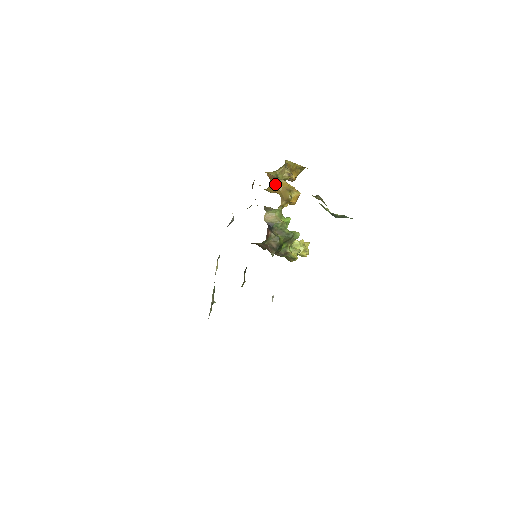
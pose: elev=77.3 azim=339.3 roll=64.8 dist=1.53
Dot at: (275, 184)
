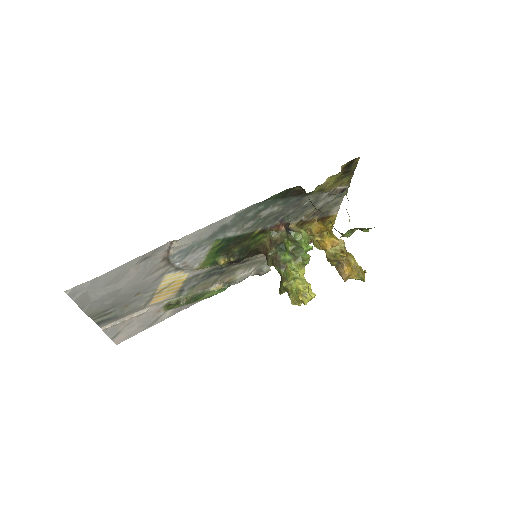
Dot at: (321, 226)
